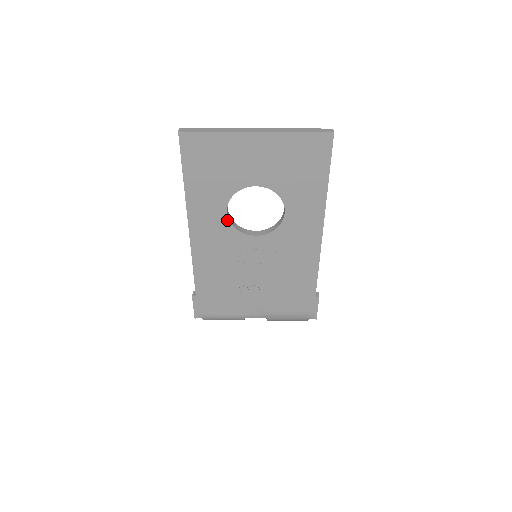
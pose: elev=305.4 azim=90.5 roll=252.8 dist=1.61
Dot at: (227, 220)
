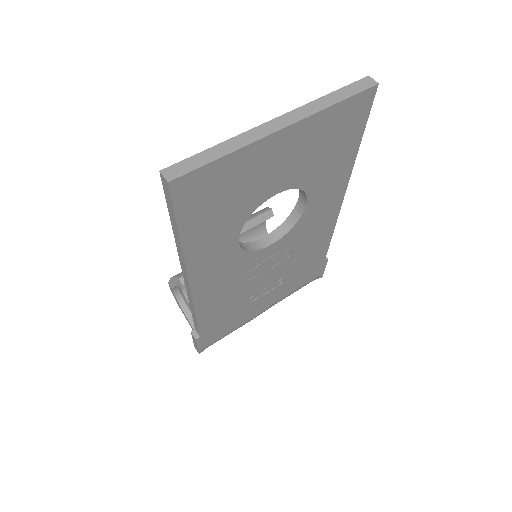
Dot at: (238, 249)
